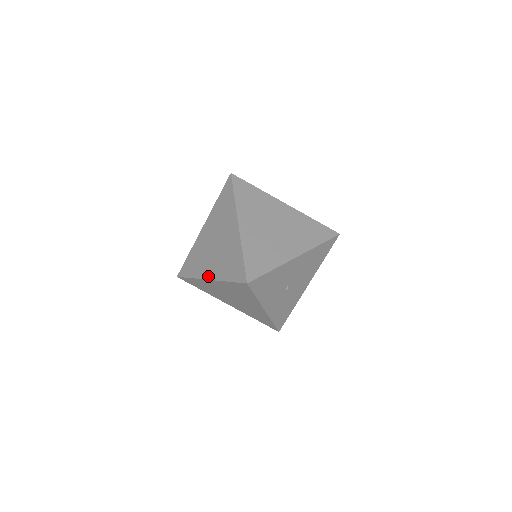
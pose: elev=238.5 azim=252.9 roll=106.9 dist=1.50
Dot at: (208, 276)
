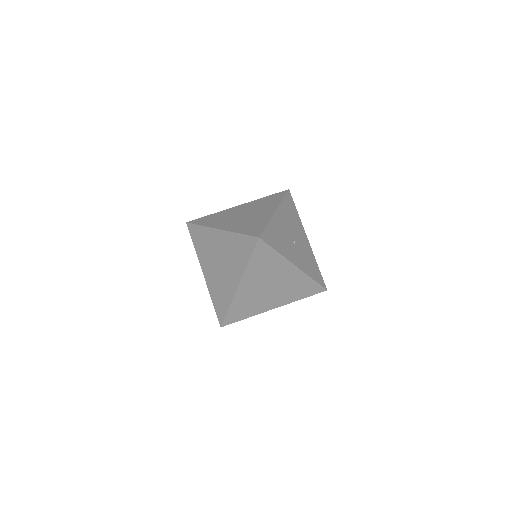
Dot at: (236, 284)
